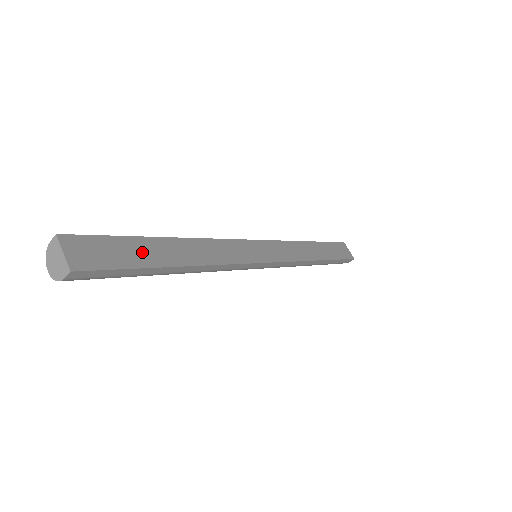
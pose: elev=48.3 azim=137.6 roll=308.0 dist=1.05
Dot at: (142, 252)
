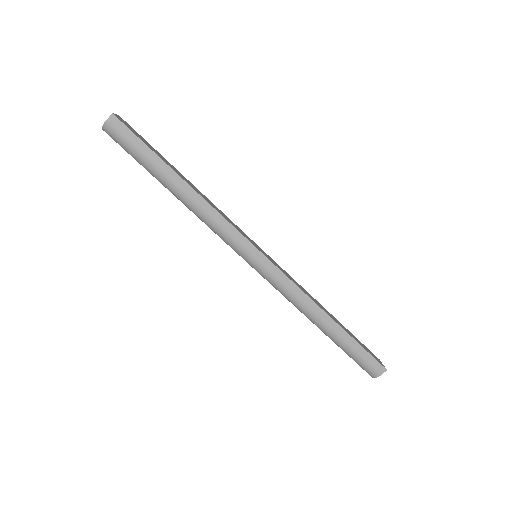
Dot at: (160, 156)
